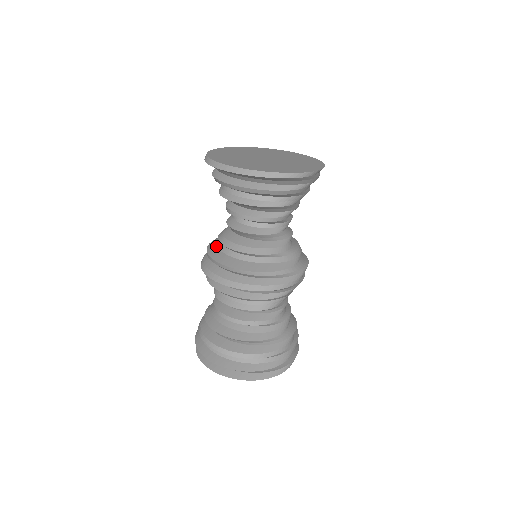
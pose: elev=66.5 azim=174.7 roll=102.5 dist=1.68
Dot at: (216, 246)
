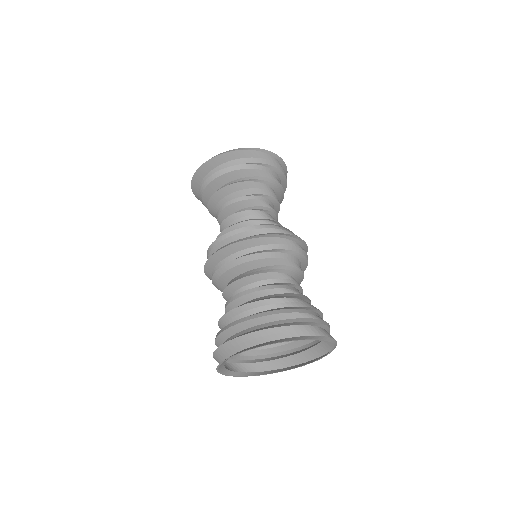
Dot at: occluded
